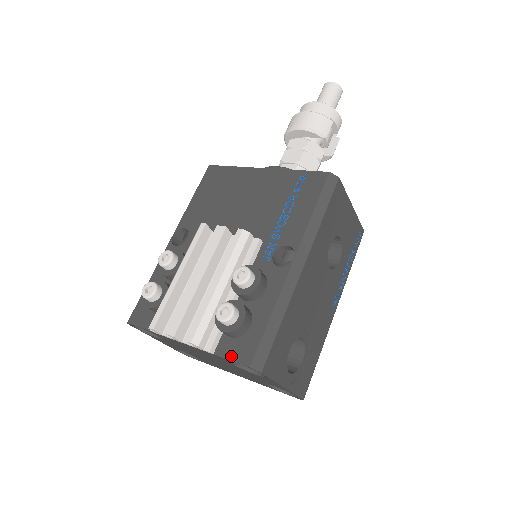
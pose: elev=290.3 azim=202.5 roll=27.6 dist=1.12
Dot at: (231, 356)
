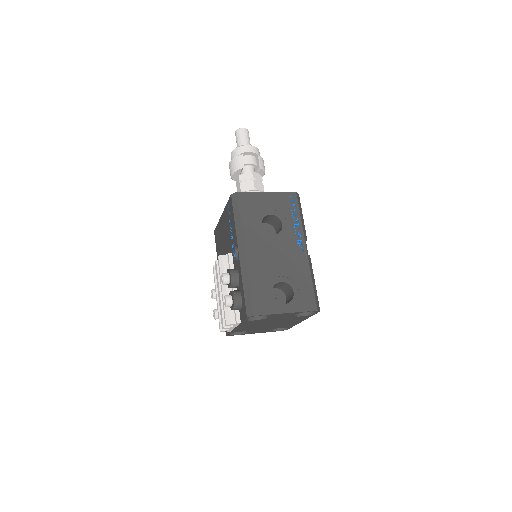
Dot at: (243, 318)
